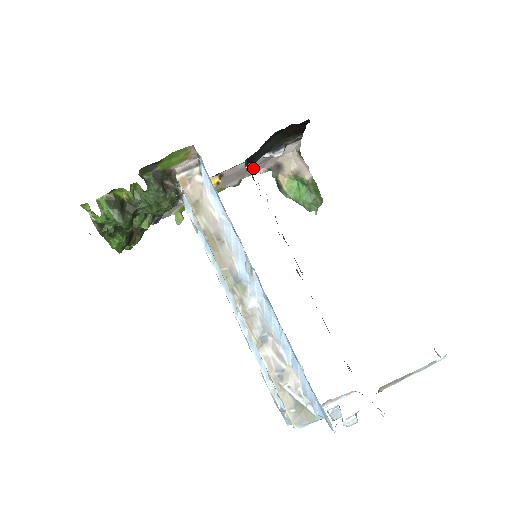
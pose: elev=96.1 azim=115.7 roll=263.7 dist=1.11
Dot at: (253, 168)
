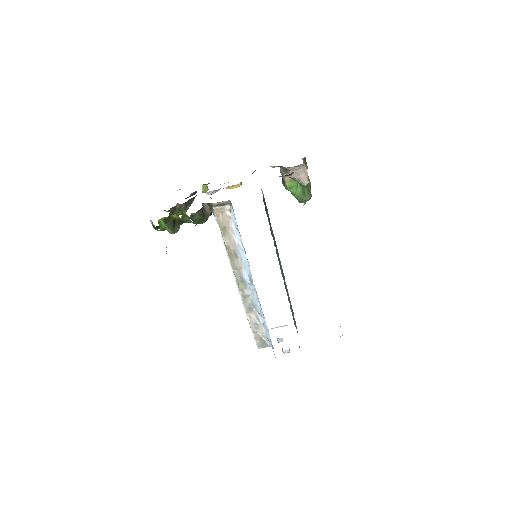
Dot at: occluded
